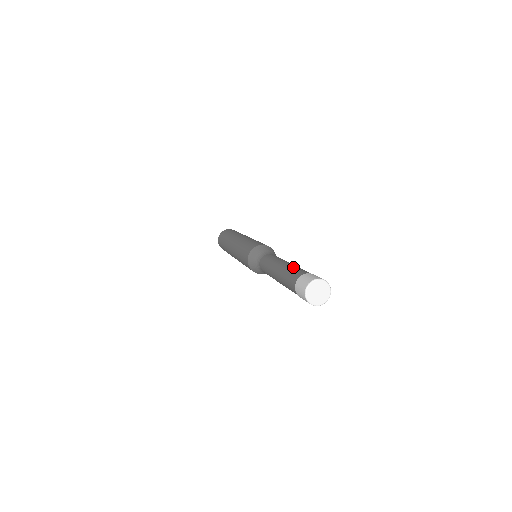
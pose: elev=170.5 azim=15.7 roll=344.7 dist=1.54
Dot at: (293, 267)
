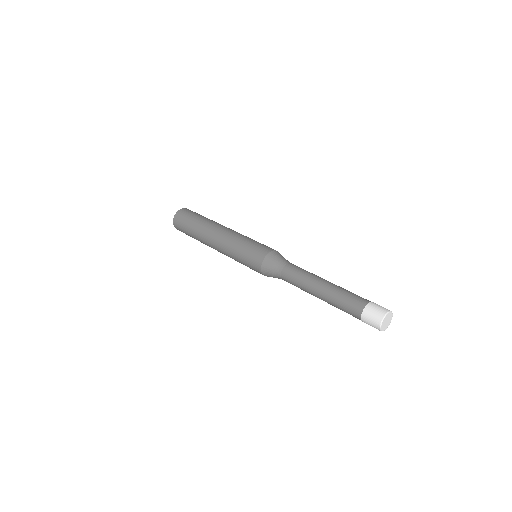
Dot at: (344, 291)
